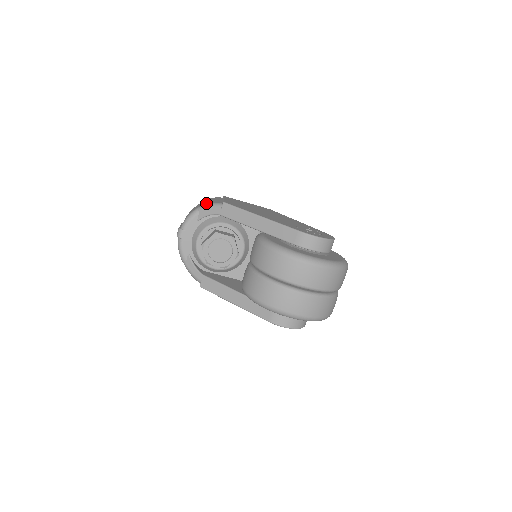
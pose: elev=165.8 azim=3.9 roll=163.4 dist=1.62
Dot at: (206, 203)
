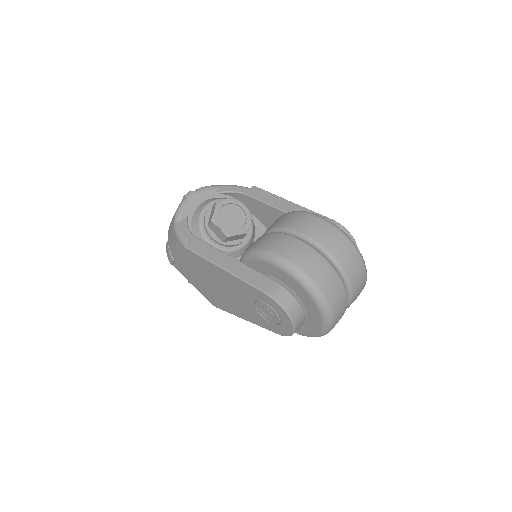
Dot at: occluded
